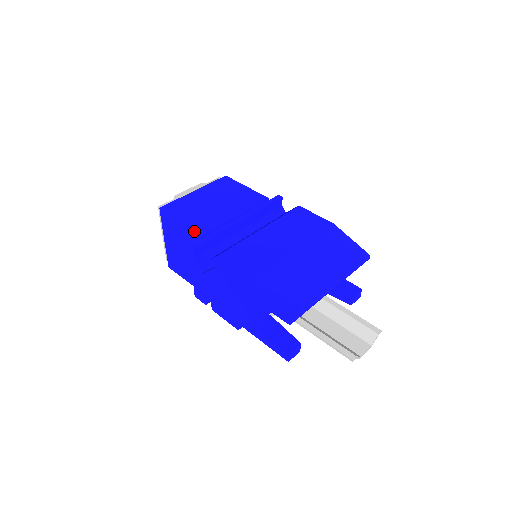
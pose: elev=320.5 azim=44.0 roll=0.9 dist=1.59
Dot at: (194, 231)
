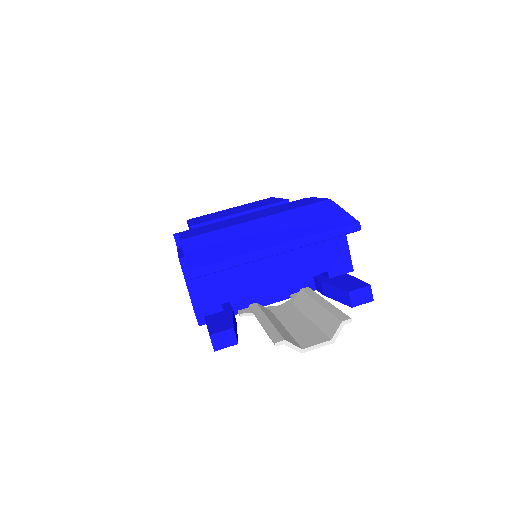
Dot at: (189, 225)
